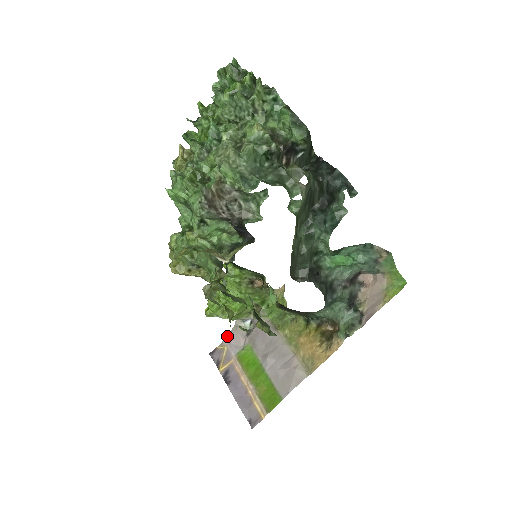
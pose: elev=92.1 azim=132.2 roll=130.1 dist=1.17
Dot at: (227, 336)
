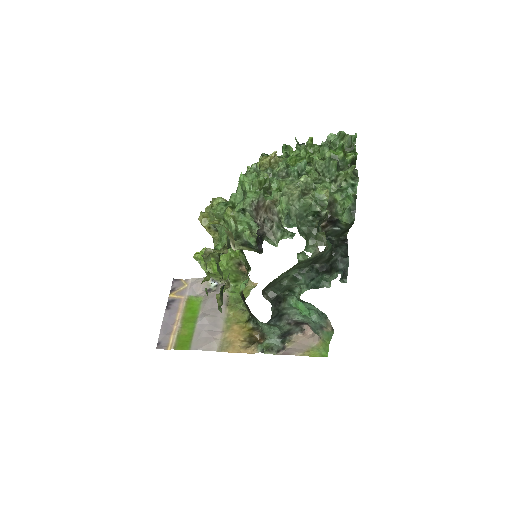
Dot at: (194, 279)
